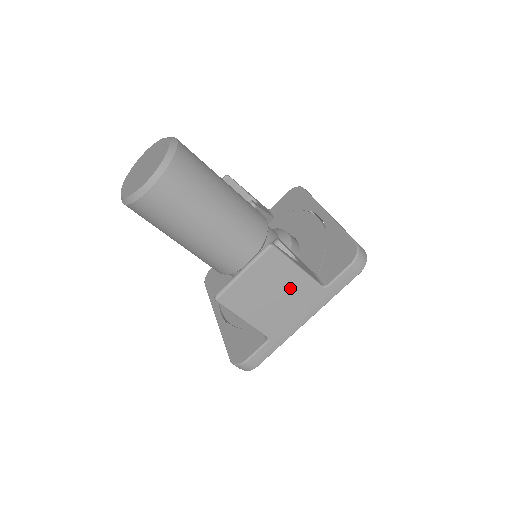
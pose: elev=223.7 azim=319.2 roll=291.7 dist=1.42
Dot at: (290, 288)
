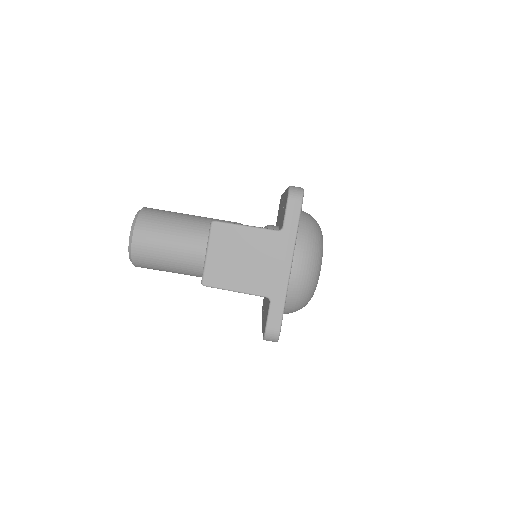
Dot at: (252, 246)
